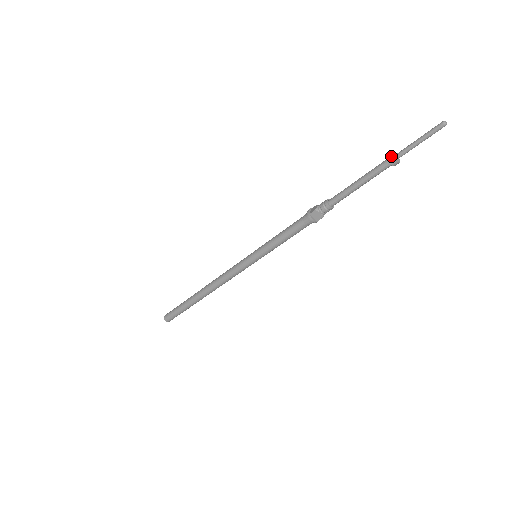
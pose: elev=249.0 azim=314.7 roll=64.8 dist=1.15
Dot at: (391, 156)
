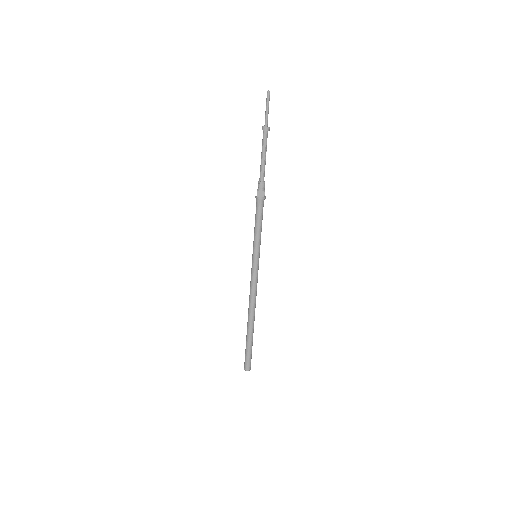
Dot at: (262, 127)
